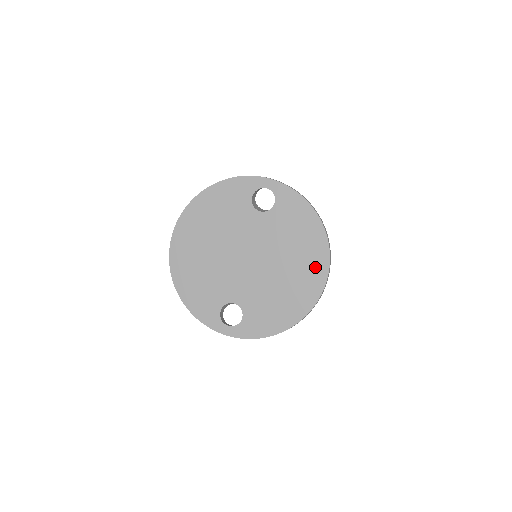
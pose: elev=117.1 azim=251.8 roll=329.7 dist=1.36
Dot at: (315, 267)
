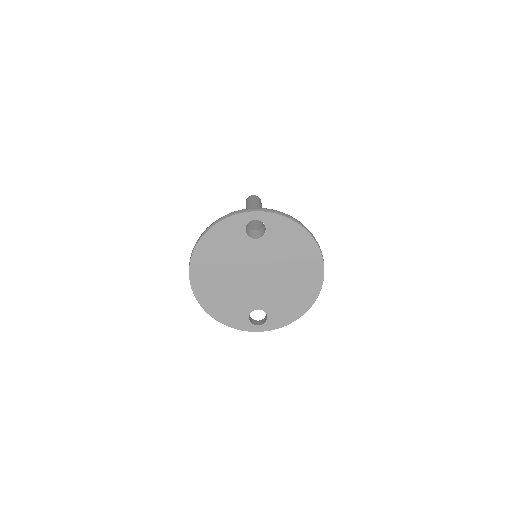
Dot at: (313, 266)
